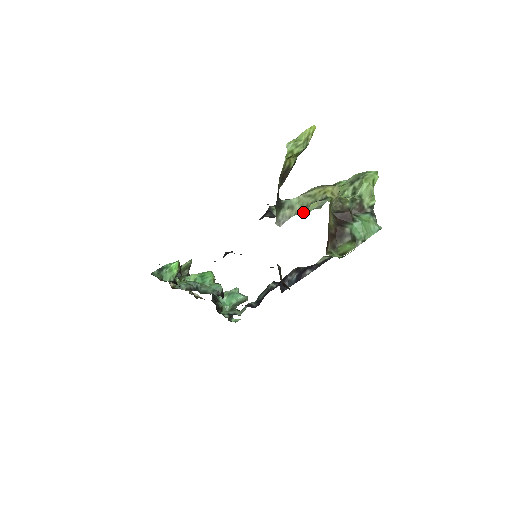
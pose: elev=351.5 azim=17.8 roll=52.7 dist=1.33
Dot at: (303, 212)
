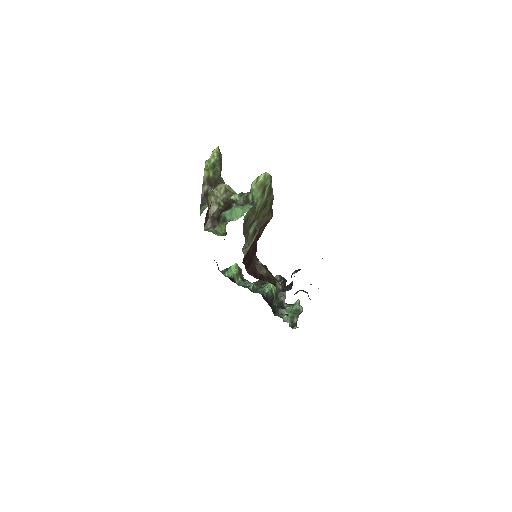
Dot at: occluded
